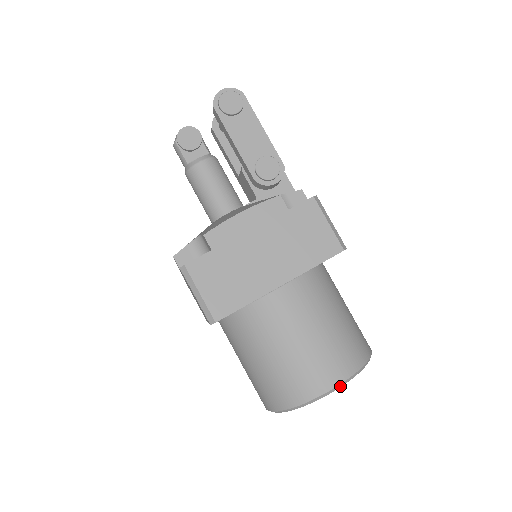
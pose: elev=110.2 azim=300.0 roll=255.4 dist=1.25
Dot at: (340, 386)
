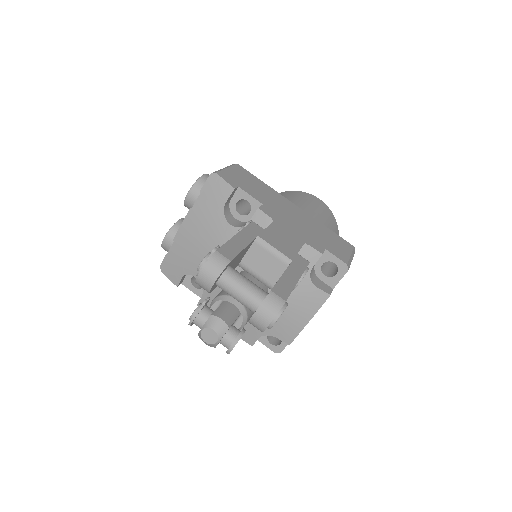
Dot at: occluded
